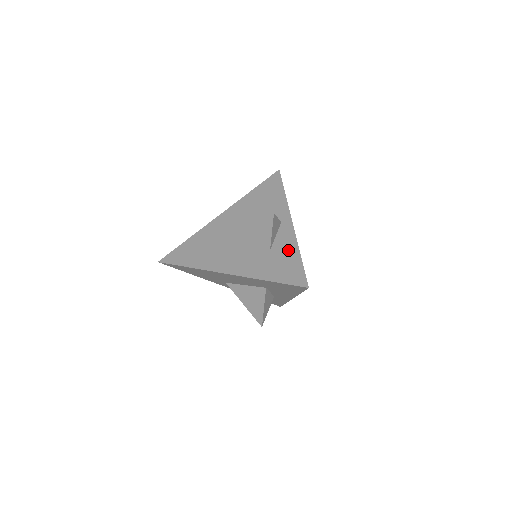
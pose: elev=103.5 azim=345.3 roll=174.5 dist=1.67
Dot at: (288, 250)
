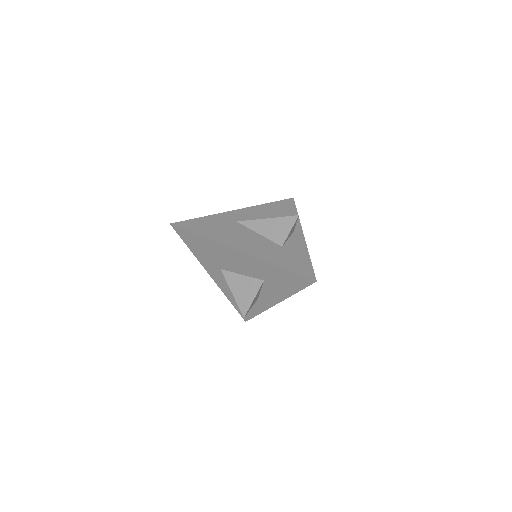
Dot at: (299, 251)
